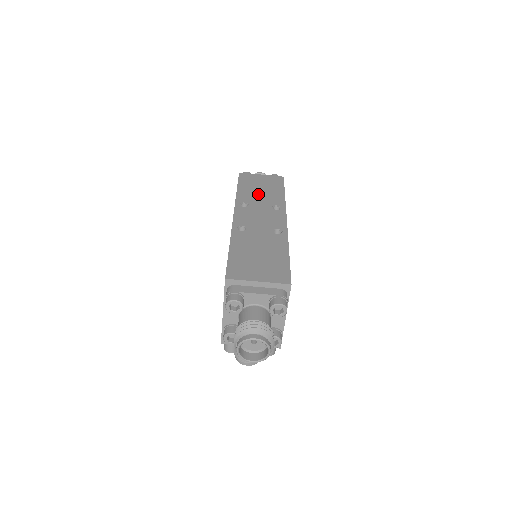
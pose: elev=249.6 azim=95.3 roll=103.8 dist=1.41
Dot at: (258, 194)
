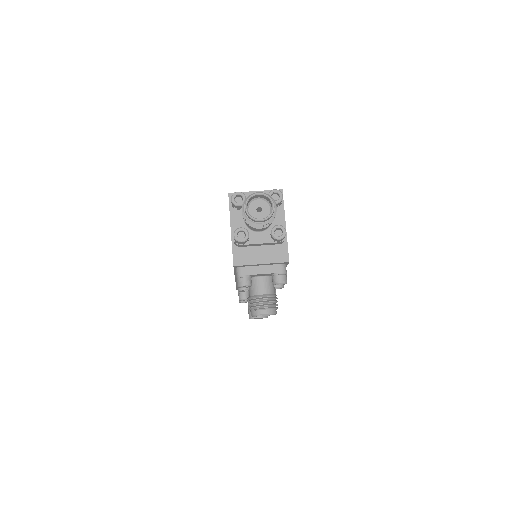
Dot at: occluded
